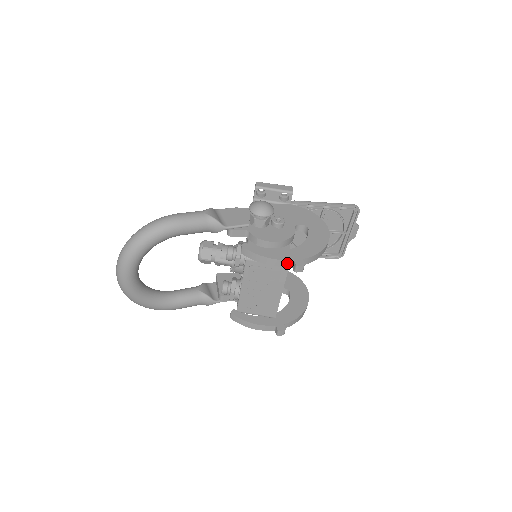
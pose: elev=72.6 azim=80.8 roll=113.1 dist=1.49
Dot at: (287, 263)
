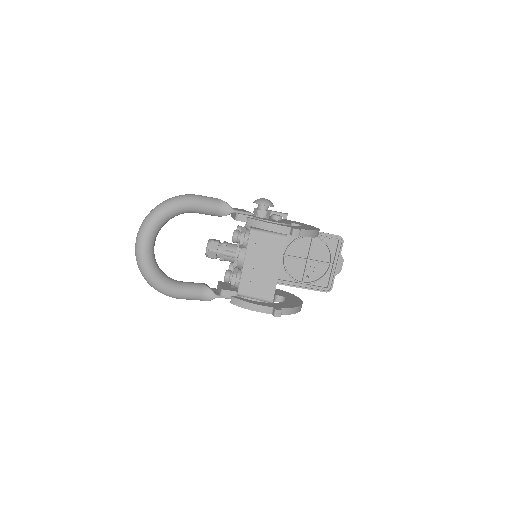
Dot at: (285, 230)
